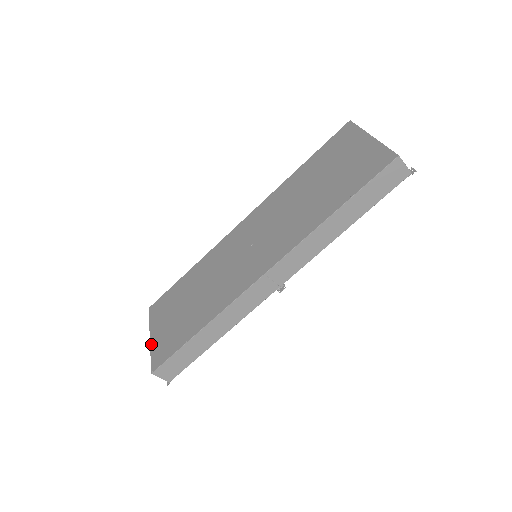
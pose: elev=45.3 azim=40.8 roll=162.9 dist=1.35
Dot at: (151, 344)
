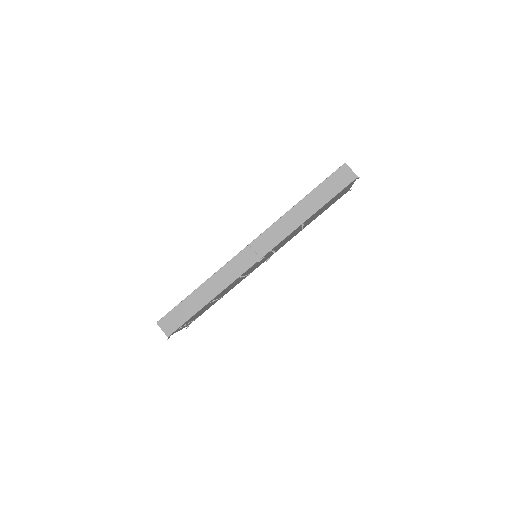
Dot at: occluded
